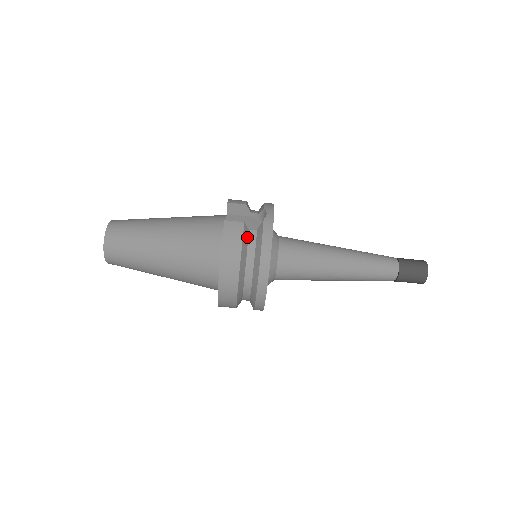
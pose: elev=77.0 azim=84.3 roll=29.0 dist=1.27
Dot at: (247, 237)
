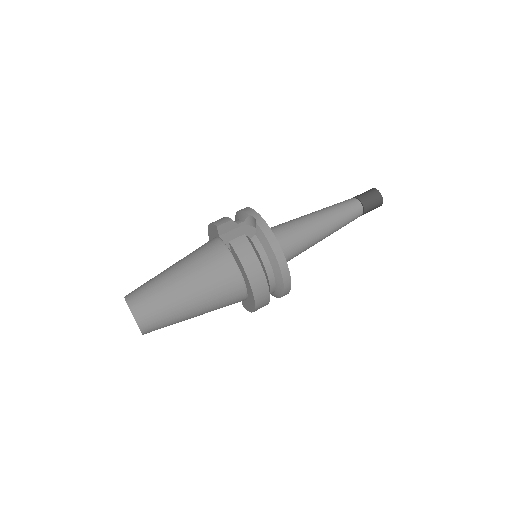
Dot at: (253, 245)
